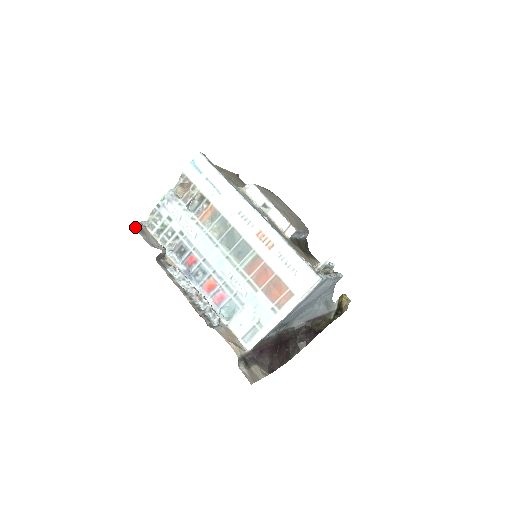
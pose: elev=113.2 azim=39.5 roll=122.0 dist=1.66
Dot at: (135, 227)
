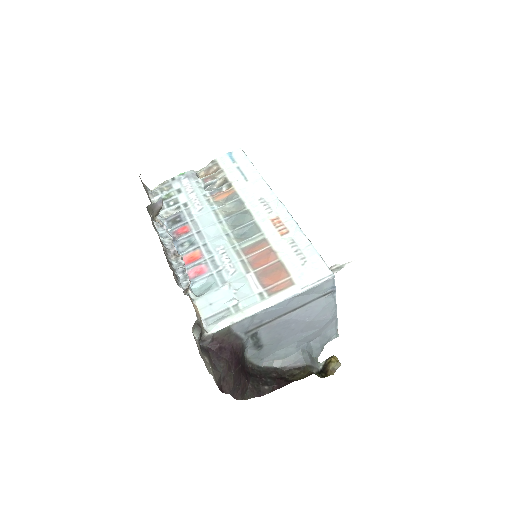
Dot at: occluded
